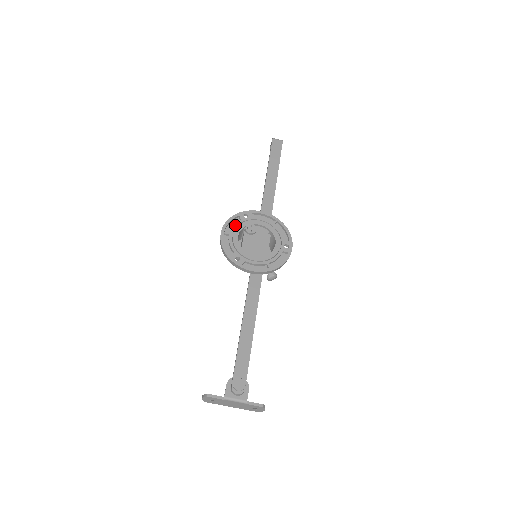
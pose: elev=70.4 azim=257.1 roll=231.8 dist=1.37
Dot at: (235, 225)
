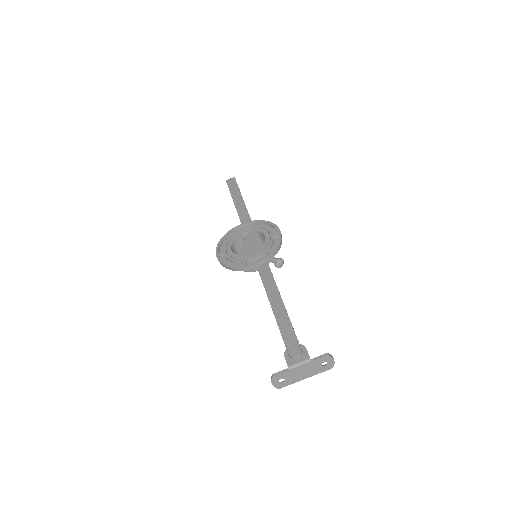
Dot at: (225, 245)
